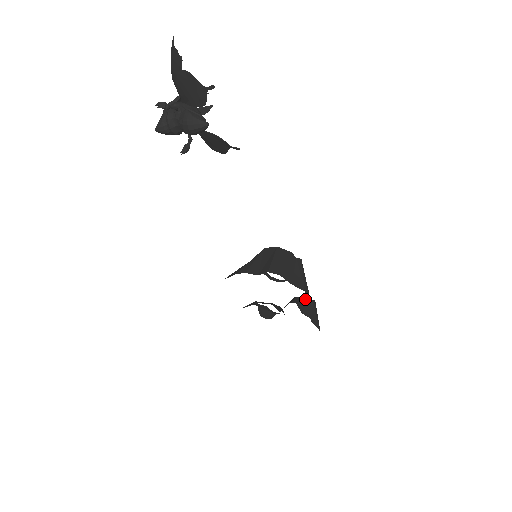
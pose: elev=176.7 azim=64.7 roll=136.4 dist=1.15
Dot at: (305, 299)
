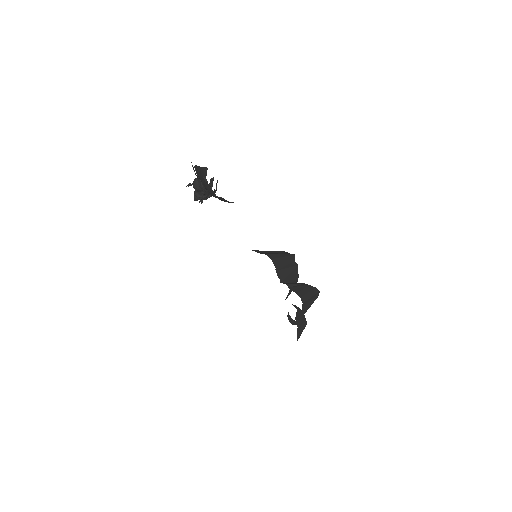
Dot at: (300, 284)
